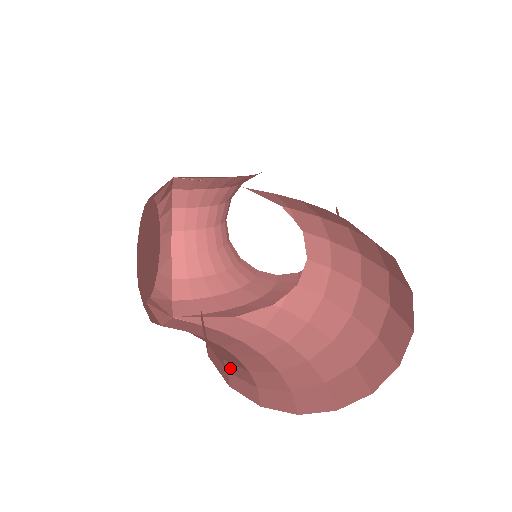
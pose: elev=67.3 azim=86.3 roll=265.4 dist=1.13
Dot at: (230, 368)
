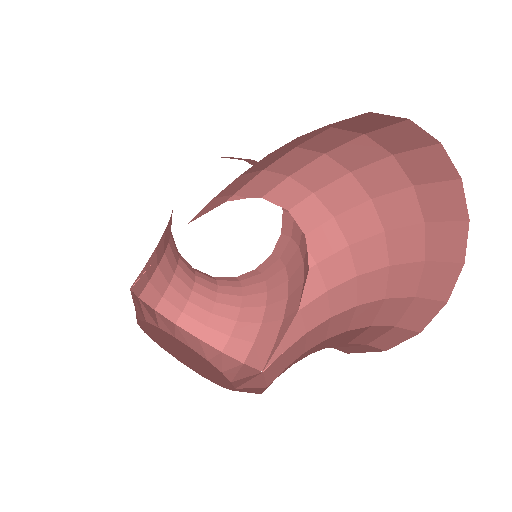
Dot at: (362, 341)
